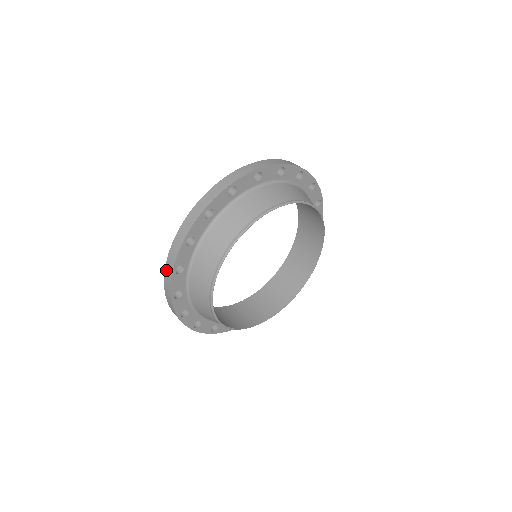
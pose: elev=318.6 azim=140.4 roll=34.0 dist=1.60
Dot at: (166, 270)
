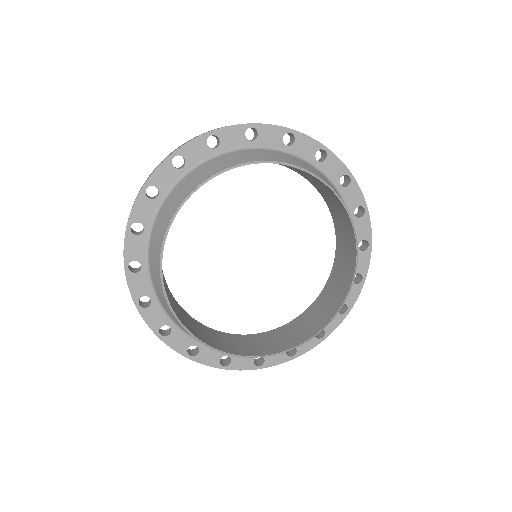
Dot at: (201, 134)
